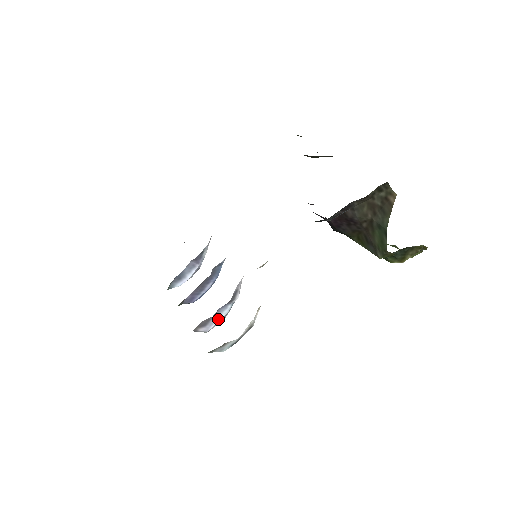
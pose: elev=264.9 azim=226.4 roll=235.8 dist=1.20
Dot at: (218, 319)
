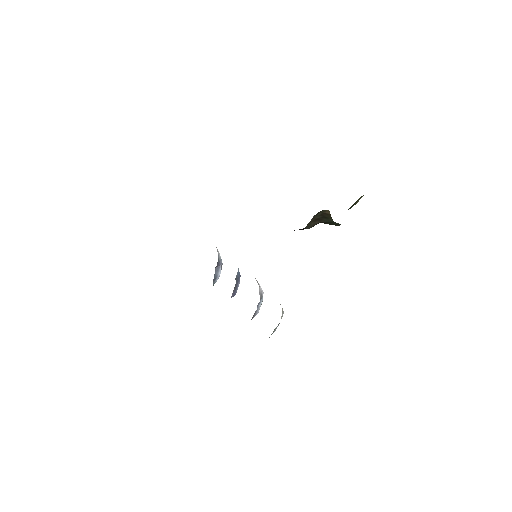
Dot at: occluded
